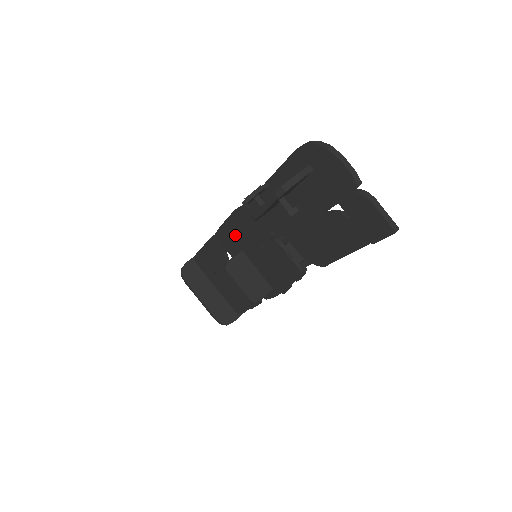
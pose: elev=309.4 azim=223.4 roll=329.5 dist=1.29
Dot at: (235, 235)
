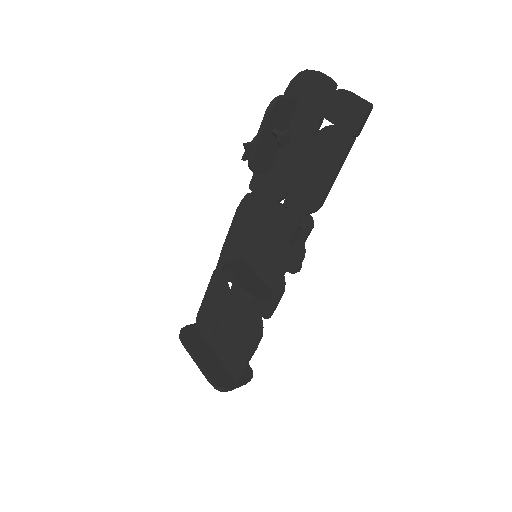
Dot at: (237, 243)
